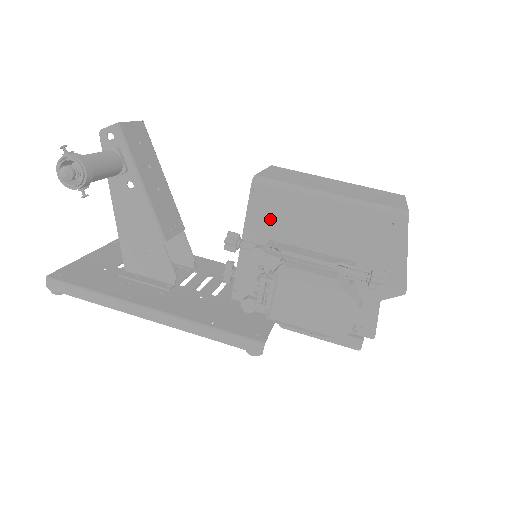
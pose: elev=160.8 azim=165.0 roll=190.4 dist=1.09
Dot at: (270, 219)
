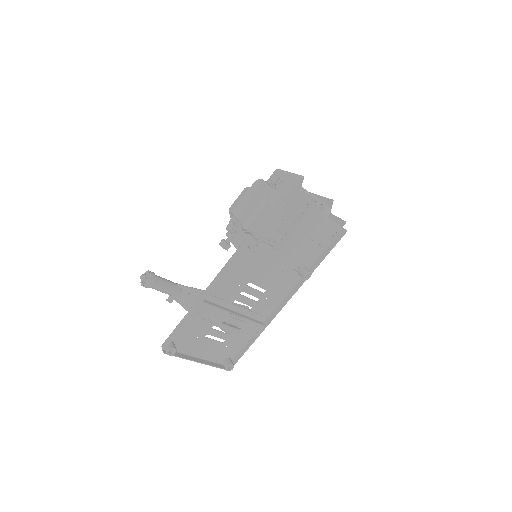
Dot at: occluded
